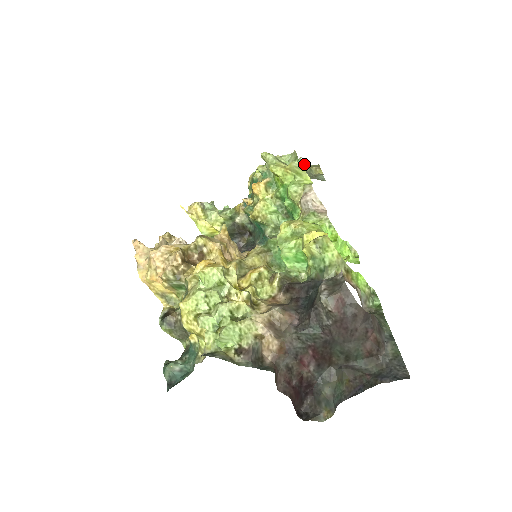
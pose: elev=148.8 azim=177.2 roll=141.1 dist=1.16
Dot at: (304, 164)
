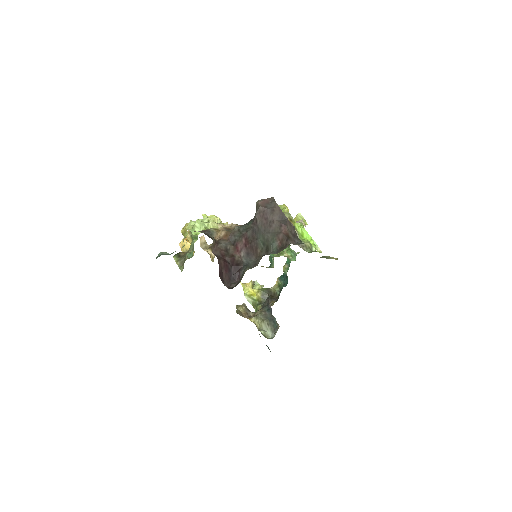
Dot at: occluded
